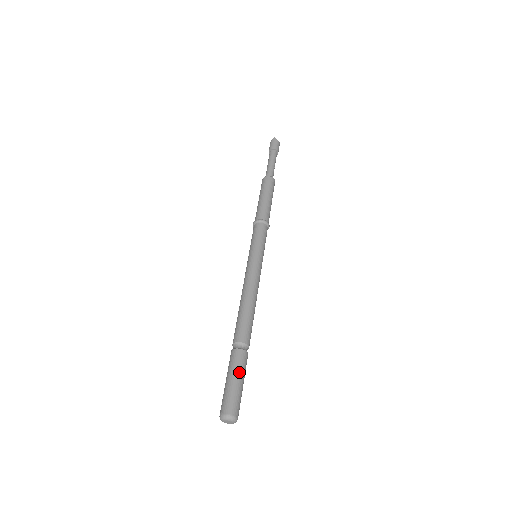
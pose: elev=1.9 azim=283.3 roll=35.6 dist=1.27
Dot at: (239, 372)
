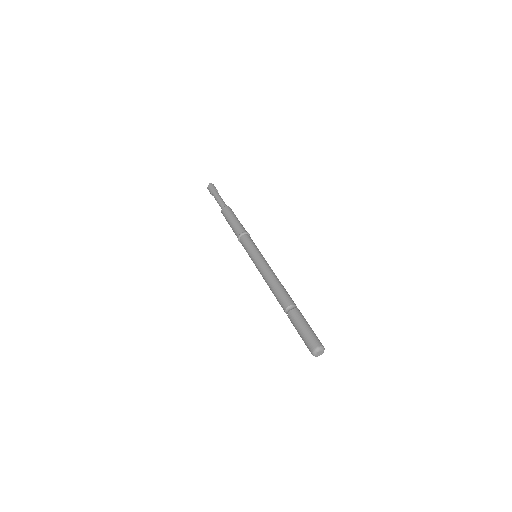
Dot at: (306, 321)
